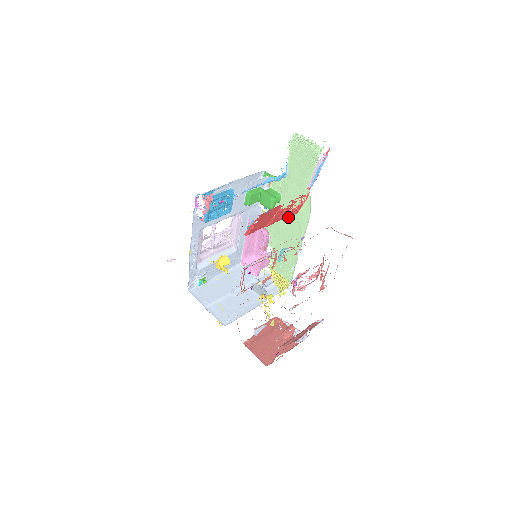
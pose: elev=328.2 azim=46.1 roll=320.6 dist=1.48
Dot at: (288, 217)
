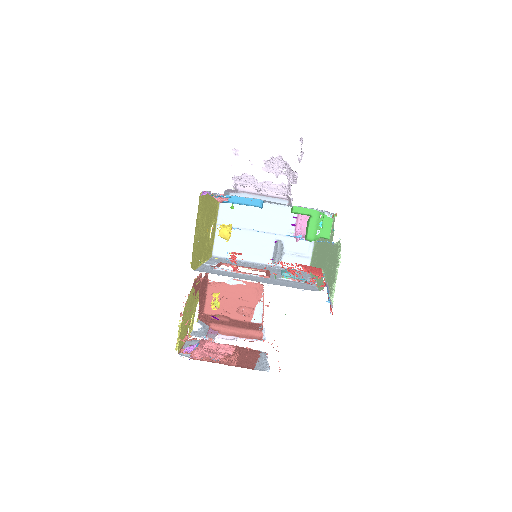
Dot at: (323, 256)
